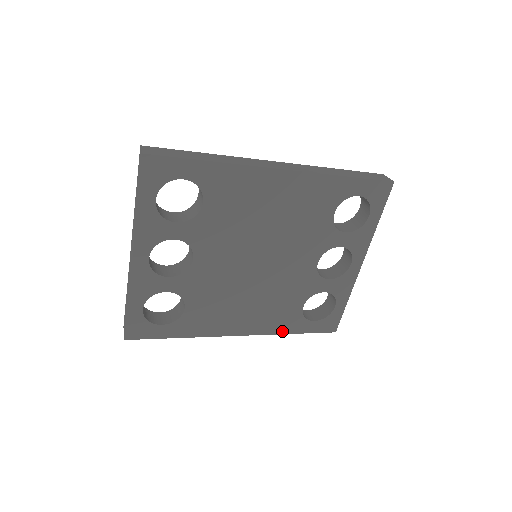
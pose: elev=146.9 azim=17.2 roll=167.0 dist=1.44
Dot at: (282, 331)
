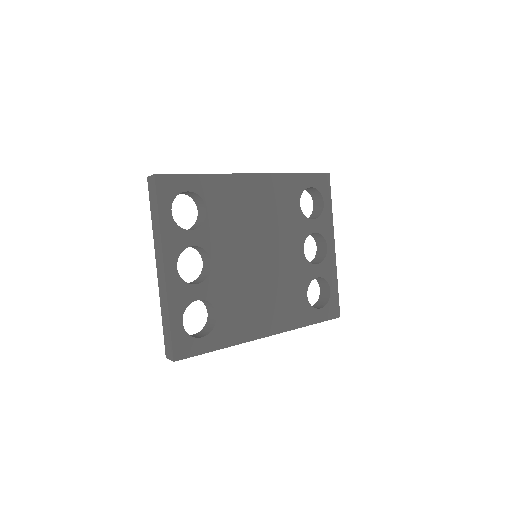
Dot at: (299, 325)
